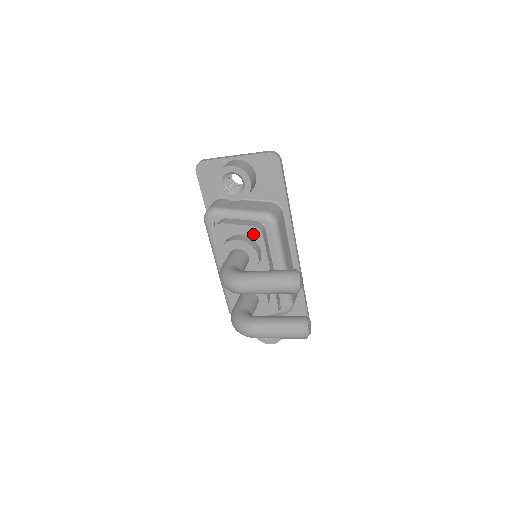
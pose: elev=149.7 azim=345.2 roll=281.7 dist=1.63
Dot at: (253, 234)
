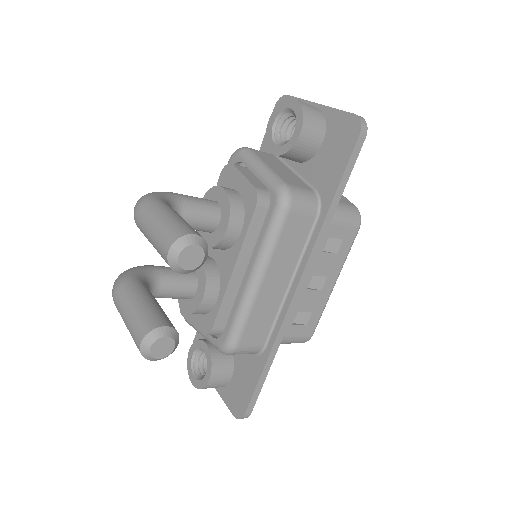
Dot at: (249, 199)
